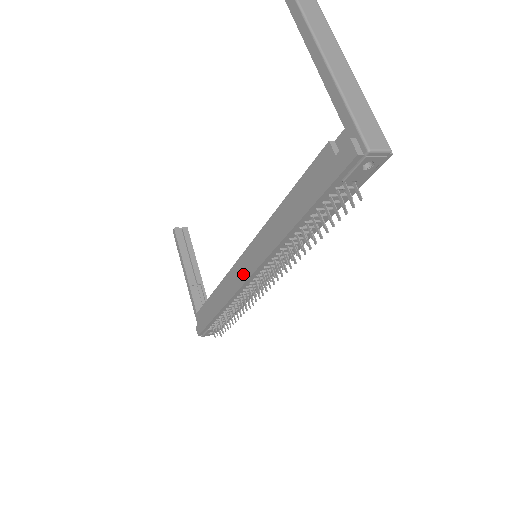
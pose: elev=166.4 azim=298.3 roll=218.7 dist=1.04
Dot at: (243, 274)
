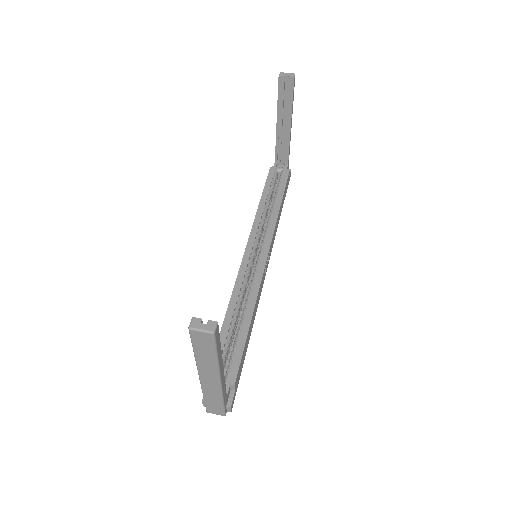
Dot at: occluded
